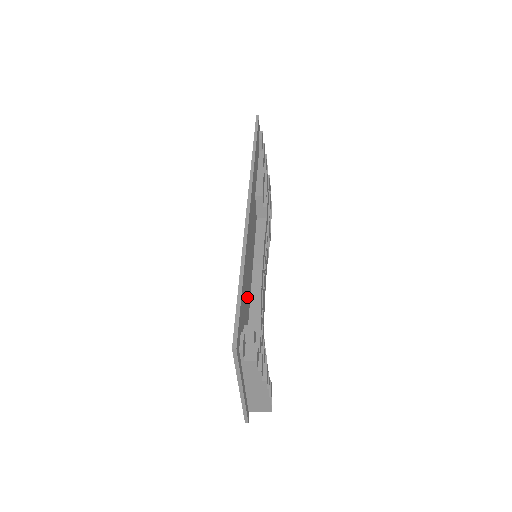
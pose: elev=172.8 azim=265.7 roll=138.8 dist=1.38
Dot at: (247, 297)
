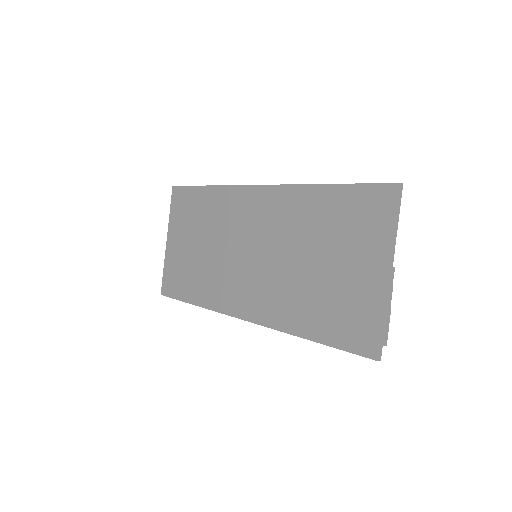
Dot at: (318, 231)
